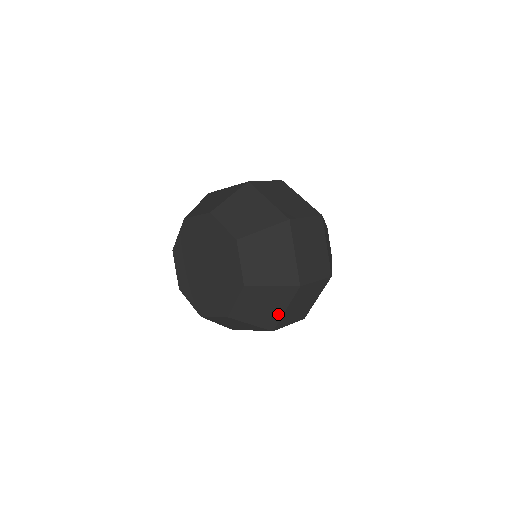
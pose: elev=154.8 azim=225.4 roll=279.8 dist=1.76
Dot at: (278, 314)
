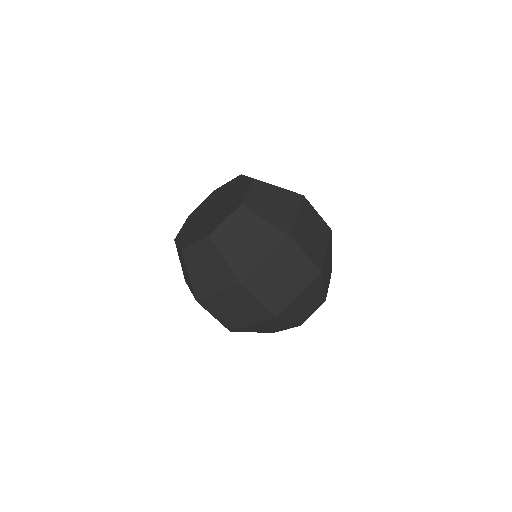
Dot at: (211, 290)
